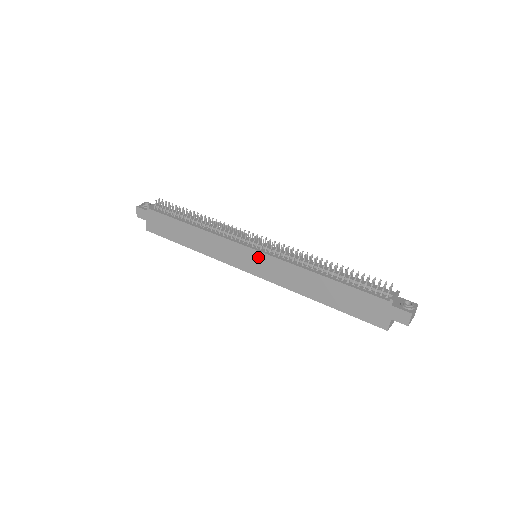
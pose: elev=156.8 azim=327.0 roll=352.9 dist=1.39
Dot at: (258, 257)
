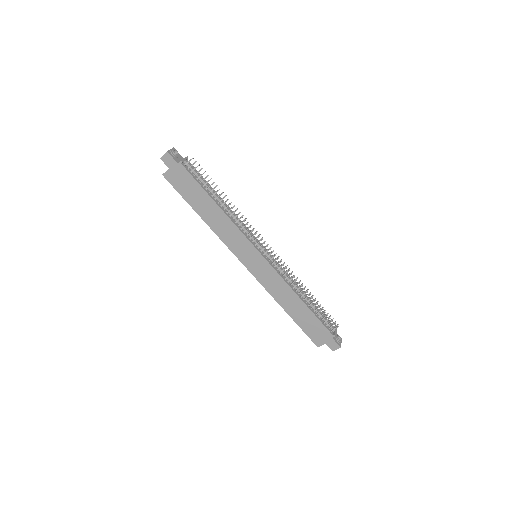
Dot at: (262, 262)
